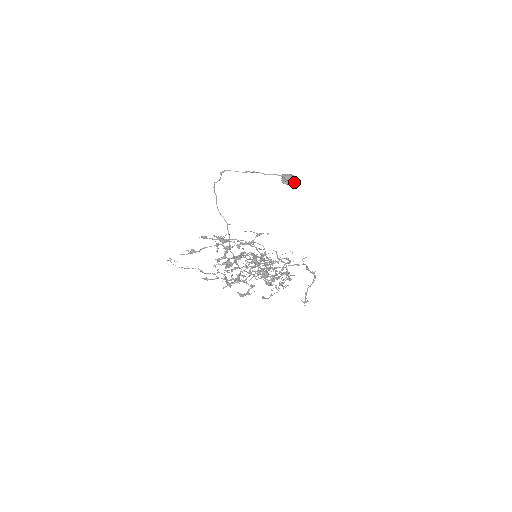
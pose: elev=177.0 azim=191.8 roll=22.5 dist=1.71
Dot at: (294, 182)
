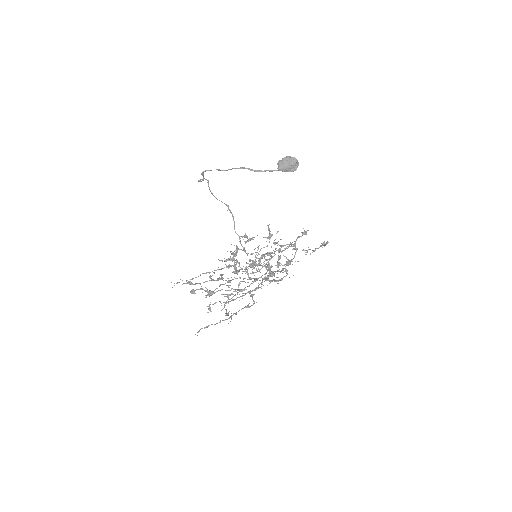
Dot at: (293, 171)
